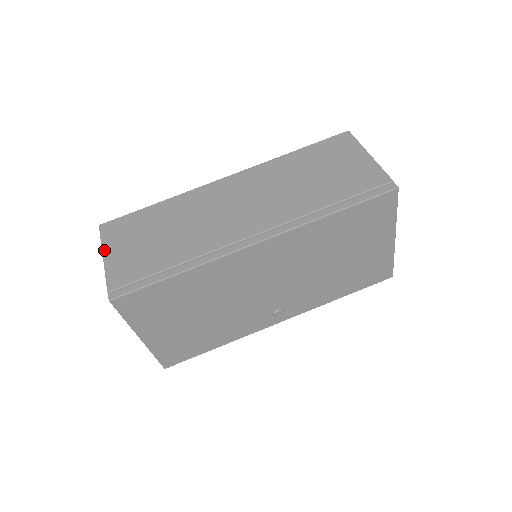
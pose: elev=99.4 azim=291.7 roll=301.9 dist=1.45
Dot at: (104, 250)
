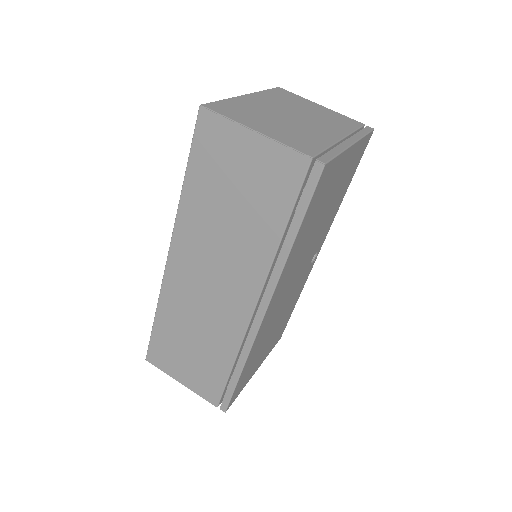
Dot at: (175, 379)
